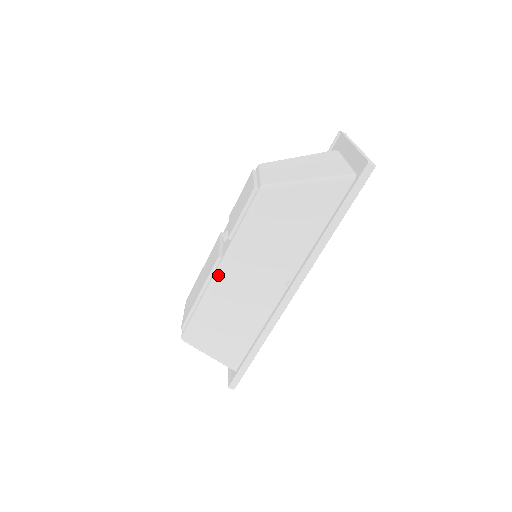
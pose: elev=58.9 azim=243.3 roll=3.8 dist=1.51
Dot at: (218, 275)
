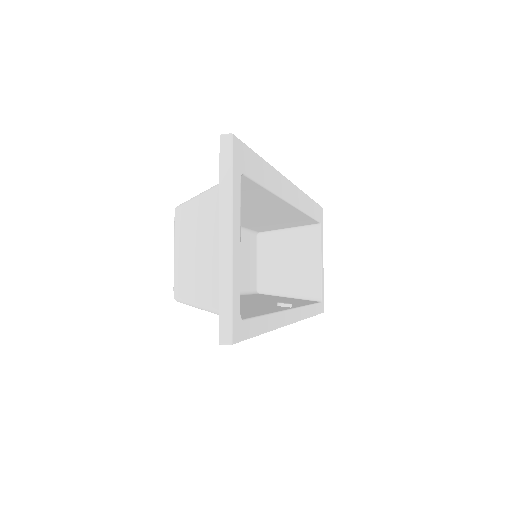
Dot at: occluded
